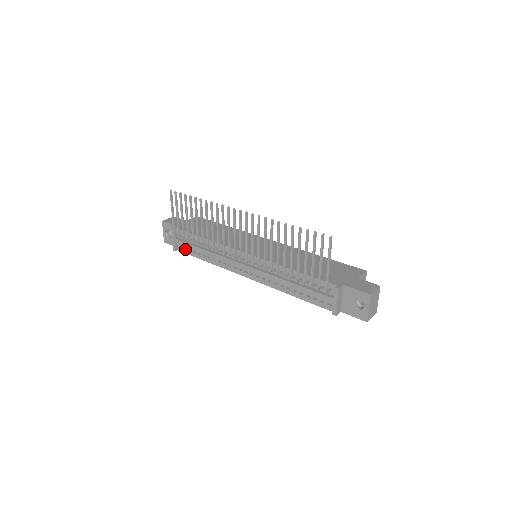
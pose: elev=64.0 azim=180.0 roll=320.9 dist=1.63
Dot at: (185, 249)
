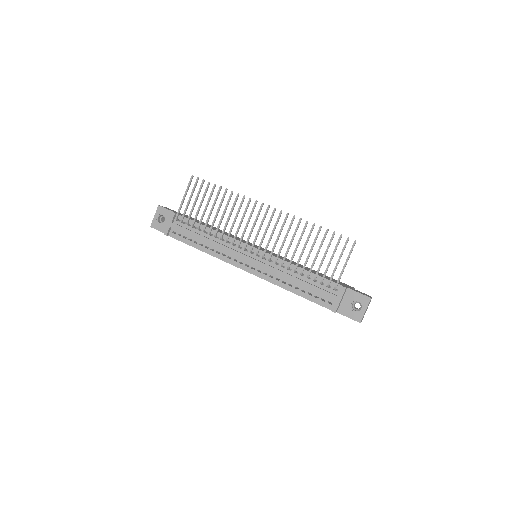
Dot at: (179, 235)
